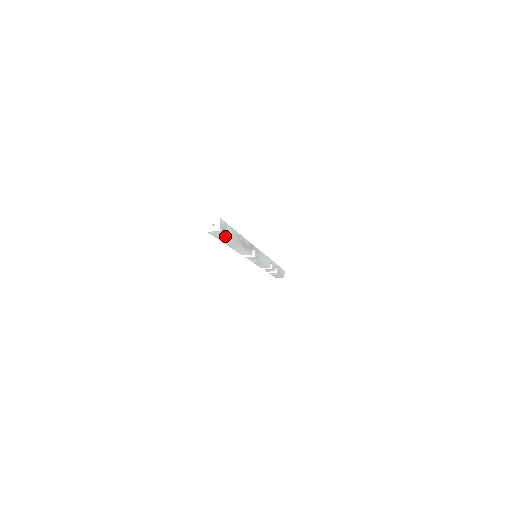
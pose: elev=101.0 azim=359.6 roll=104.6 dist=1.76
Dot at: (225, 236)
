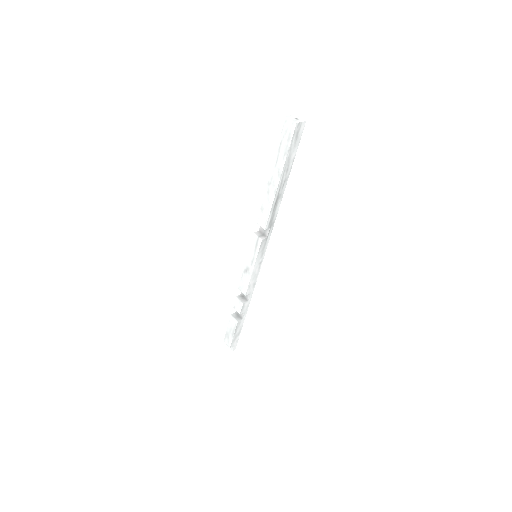
Dot at: (289, 145)
